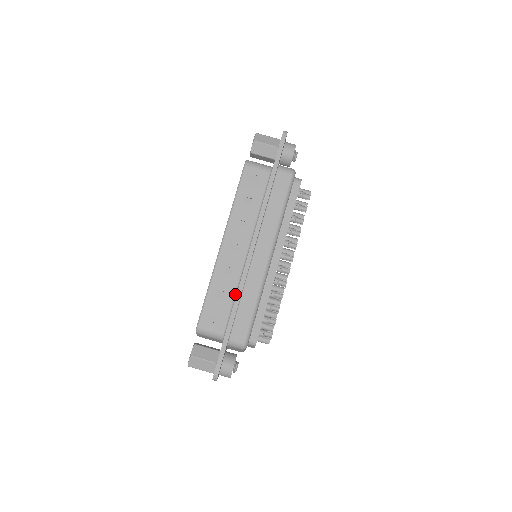
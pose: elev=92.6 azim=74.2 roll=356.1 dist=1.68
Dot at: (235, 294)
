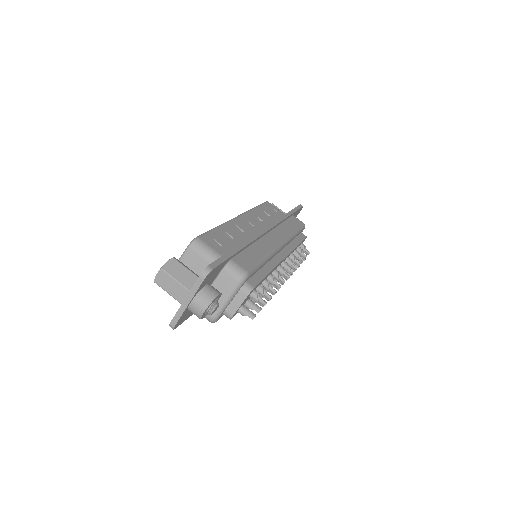
Dot at: occluded
